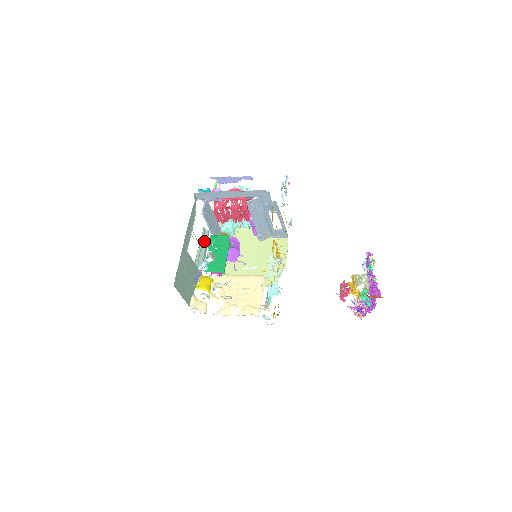
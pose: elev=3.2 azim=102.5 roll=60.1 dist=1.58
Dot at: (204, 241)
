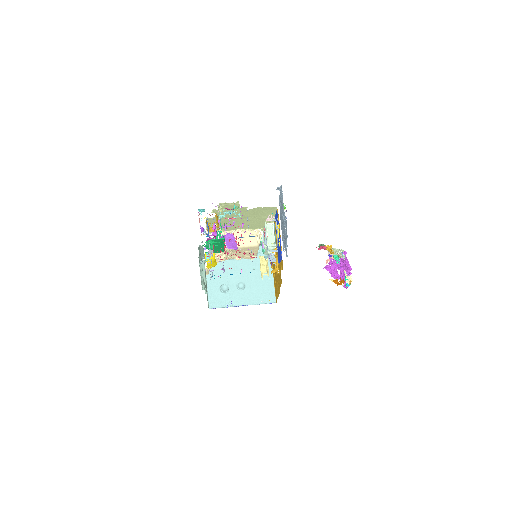
Dot at: (201, 251)
